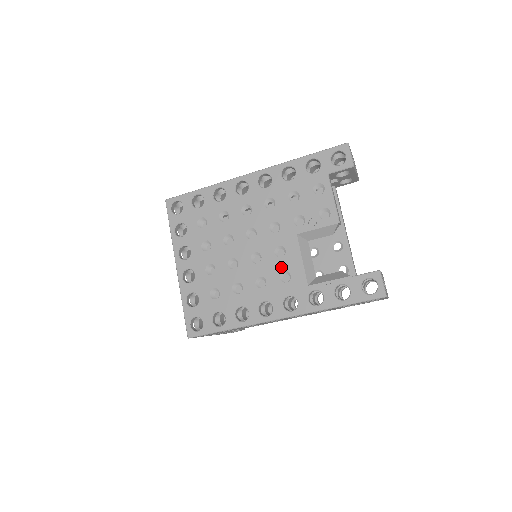
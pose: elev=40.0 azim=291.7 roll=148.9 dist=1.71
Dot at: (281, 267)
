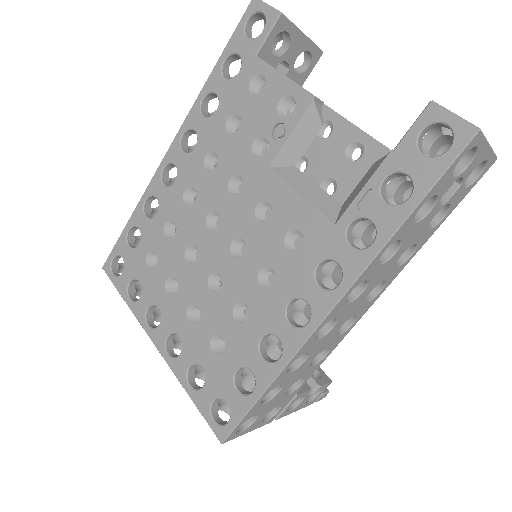
Dot at: (278, 231)
